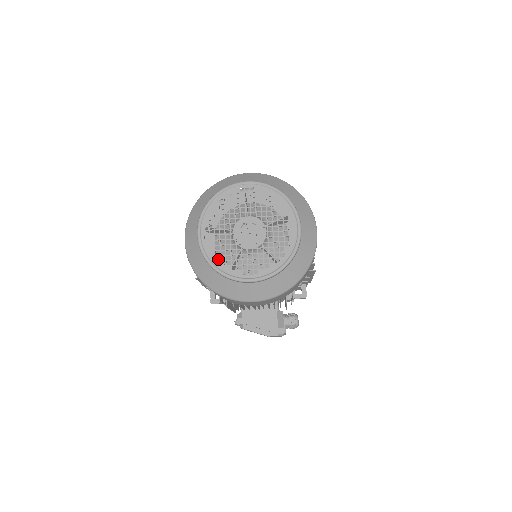
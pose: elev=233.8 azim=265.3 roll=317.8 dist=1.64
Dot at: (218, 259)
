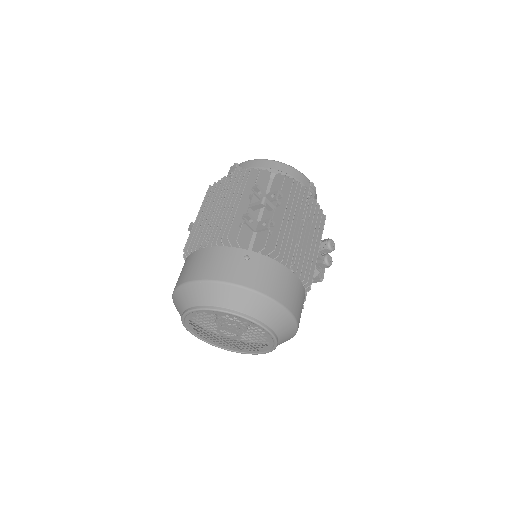
Dot at: occluded
